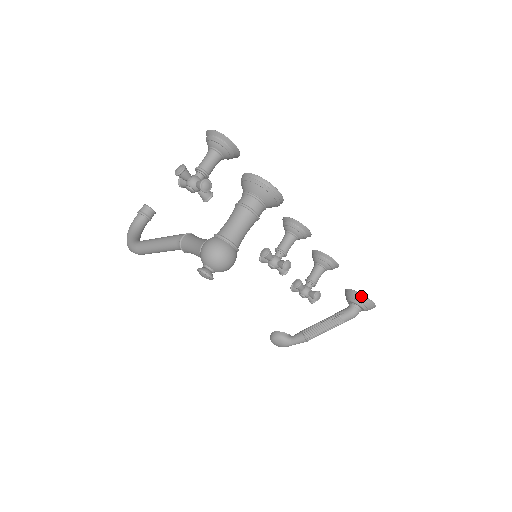
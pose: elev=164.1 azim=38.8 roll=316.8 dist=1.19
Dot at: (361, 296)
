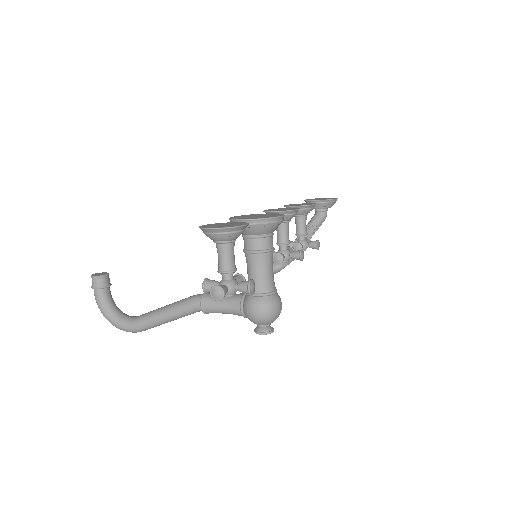
Dot at: (327, 201)
